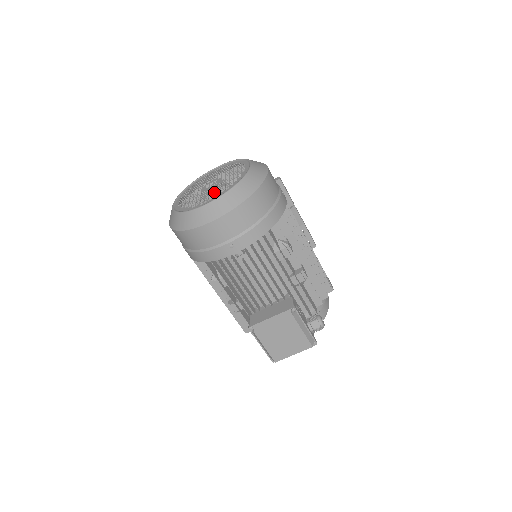
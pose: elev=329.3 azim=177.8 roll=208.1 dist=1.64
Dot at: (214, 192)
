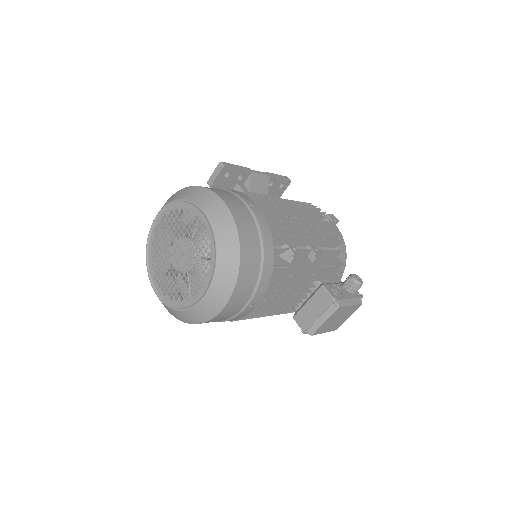
Dot at: (195, 273)
